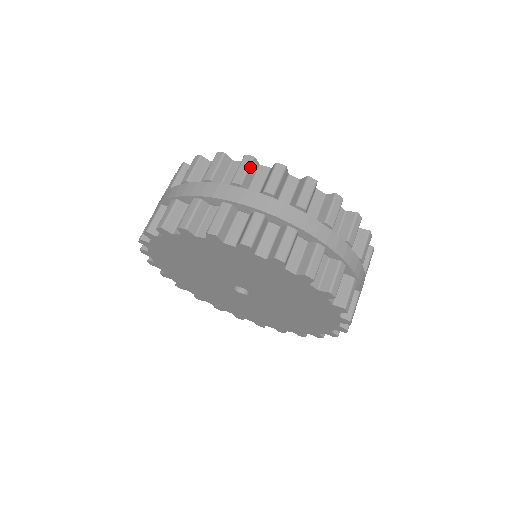
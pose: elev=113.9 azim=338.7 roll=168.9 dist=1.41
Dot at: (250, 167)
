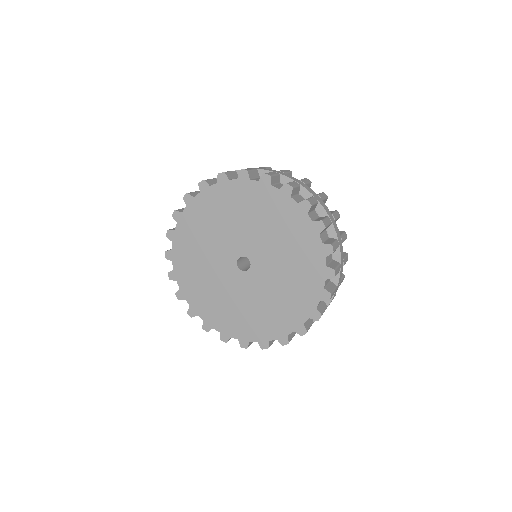
Dot at: (268, 168)
